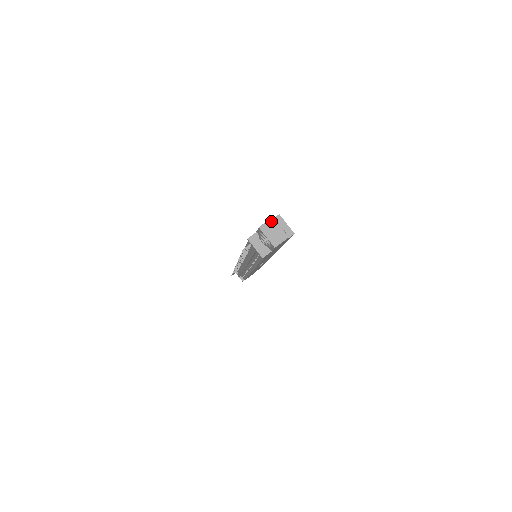
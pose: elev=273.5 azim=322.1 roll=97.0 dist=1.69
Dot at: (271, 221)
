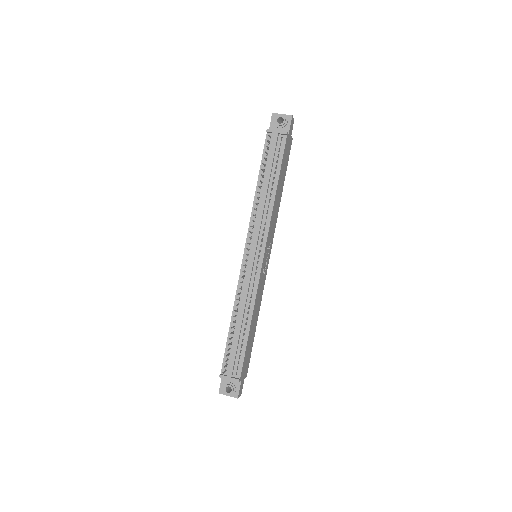
Dot at: occluded
